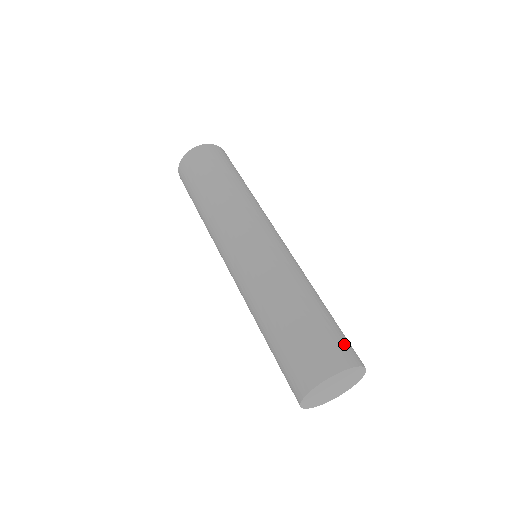
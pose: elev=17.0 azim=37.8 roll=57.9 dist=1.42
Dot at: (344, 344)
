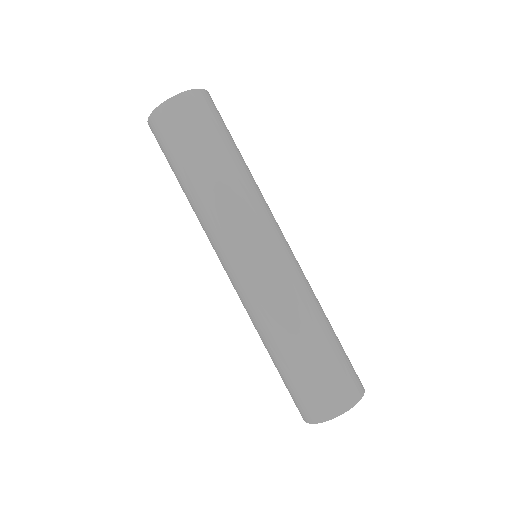
Dot at: (352, 374)
